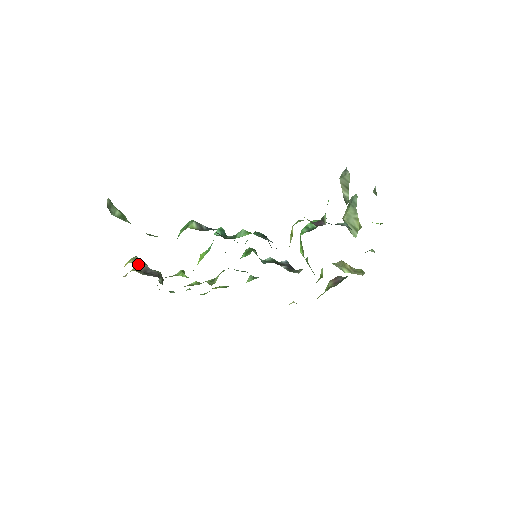
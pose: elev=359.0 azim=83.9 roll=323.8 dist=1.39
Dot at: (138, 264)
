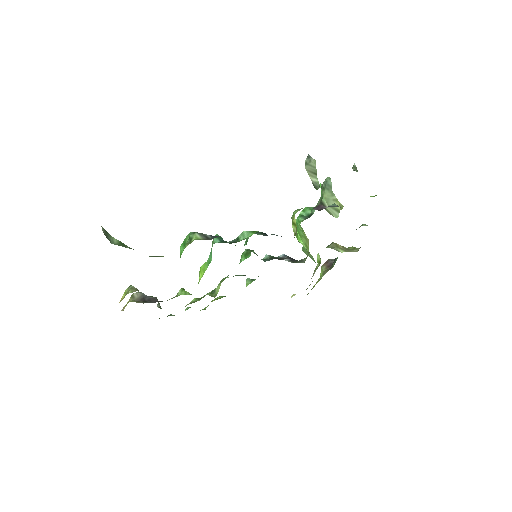
Dot at: (133, 294)
